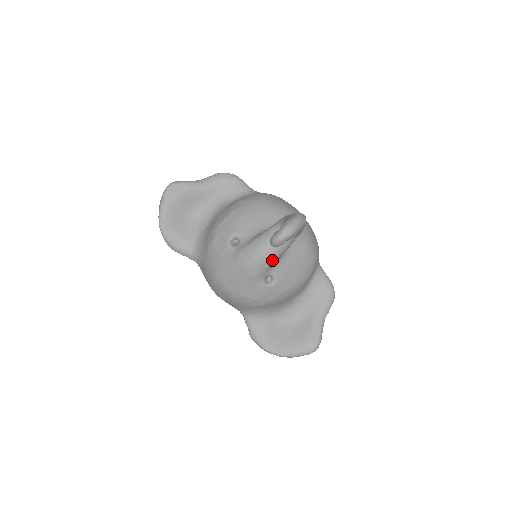
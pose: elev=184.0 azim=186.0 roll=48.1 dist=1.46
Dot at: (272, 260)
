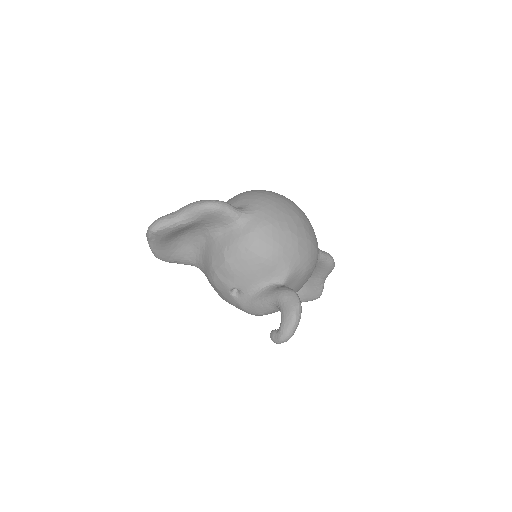
Dot at: occluded
